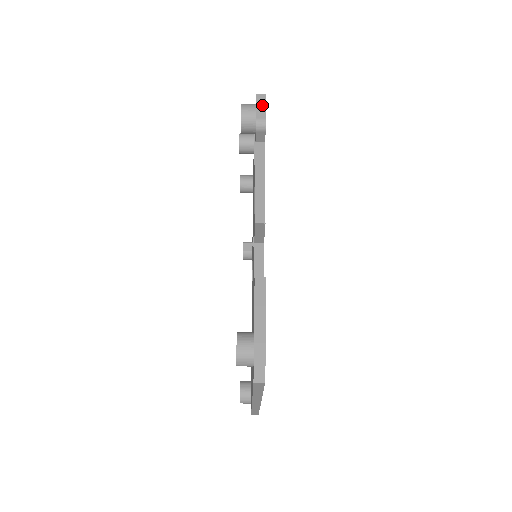
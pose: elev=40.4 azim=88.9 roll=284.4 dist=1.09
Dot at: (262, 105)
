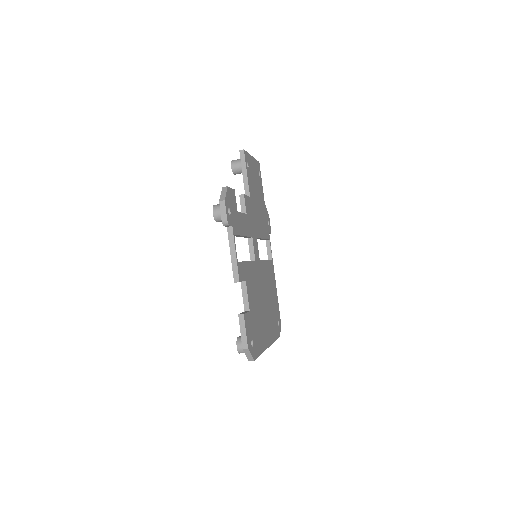
Dot at: (224, 210)
